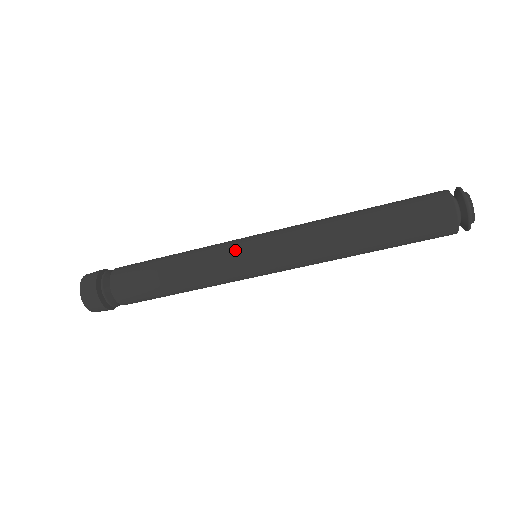
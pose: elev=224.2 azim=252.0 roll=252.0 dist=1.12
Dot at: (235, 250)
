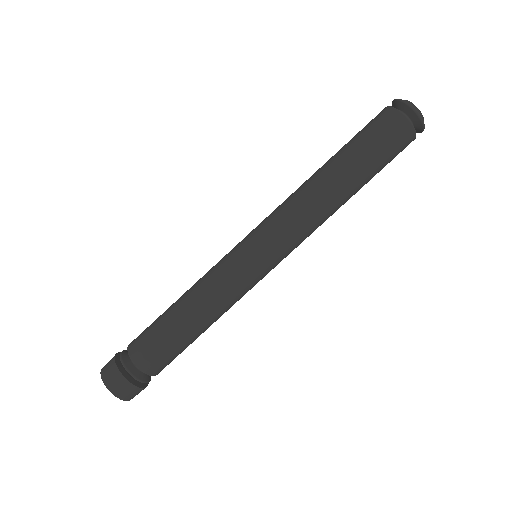
Dot at: (230, 251)
